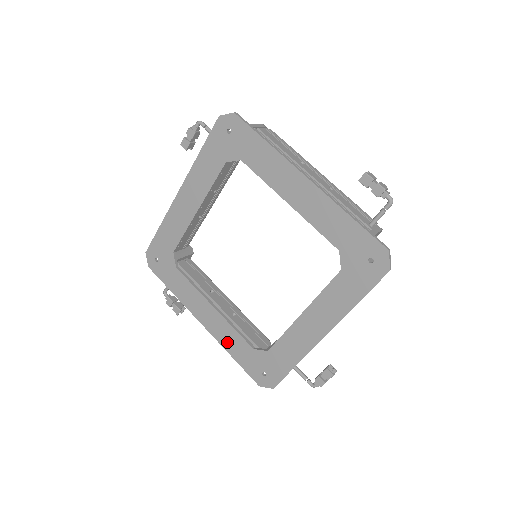
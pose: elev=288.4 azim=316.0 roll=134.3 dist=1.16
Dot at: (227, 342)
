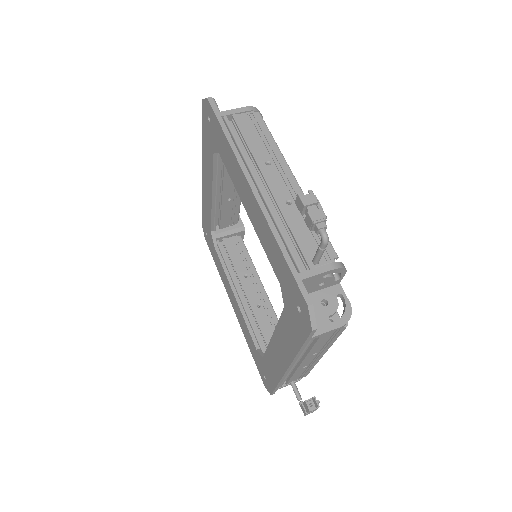
Dot at: (245, 332)
